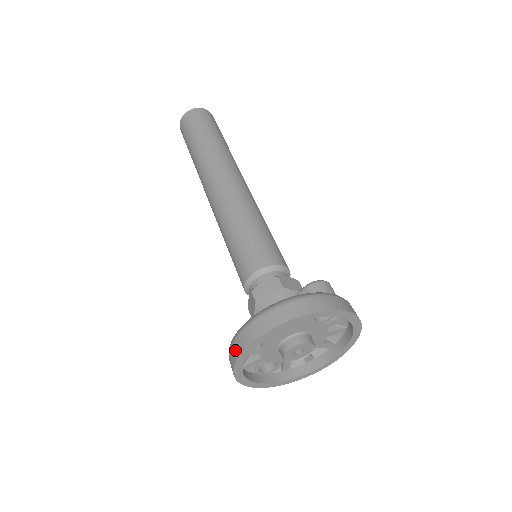
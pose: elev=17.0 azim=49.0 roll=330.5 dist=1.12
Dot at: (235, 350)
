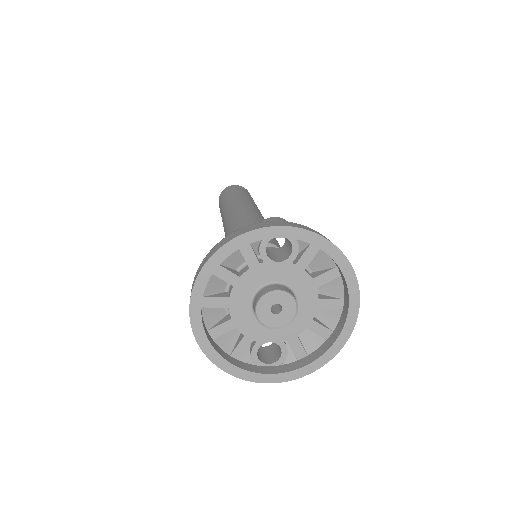
Dot at: occluded
